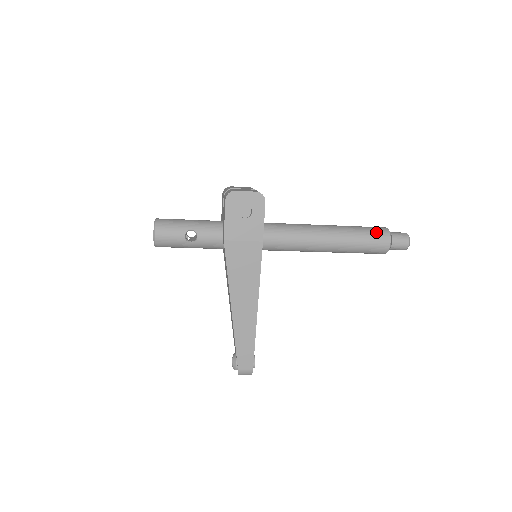
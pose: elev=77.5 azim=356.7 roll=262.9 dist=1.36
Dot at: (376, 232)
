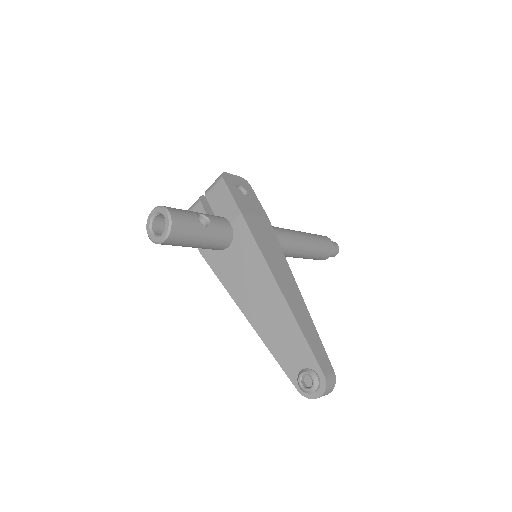
Dot at: occluded
